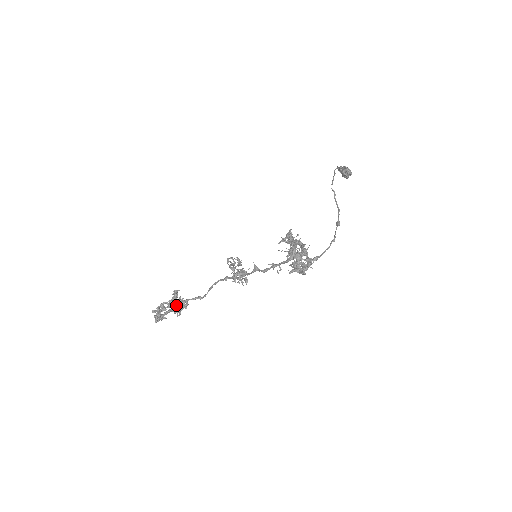
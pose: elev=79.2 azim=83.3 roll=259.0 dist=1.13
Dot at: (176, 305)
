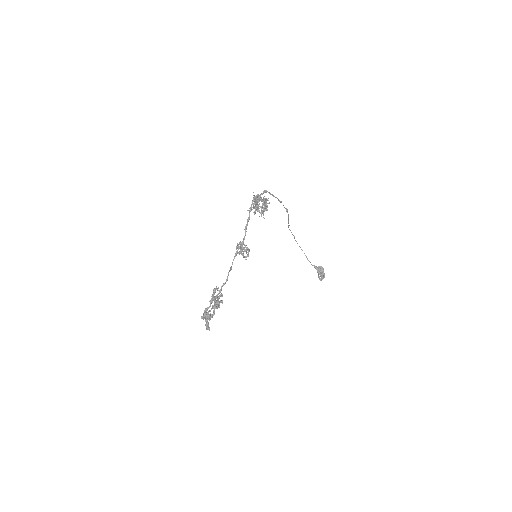
Dot at: (214, 293)
